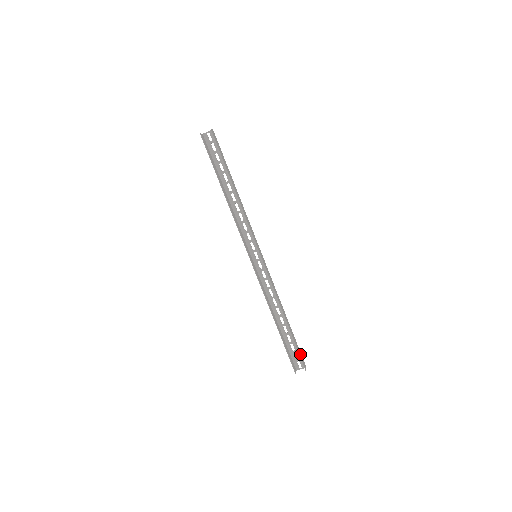
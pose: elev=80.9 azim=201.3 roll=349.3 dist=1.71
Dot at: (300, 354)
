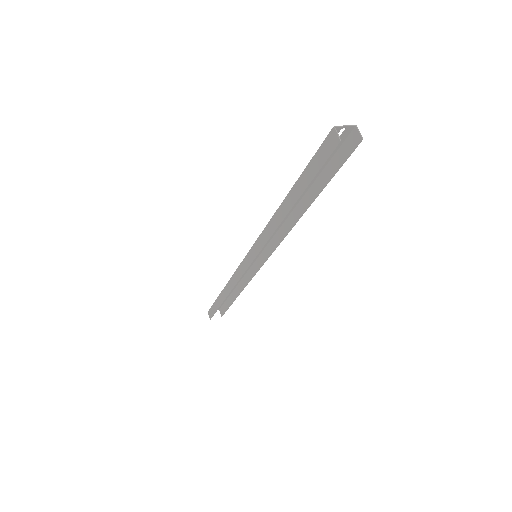
Dot at: (225, 307)
